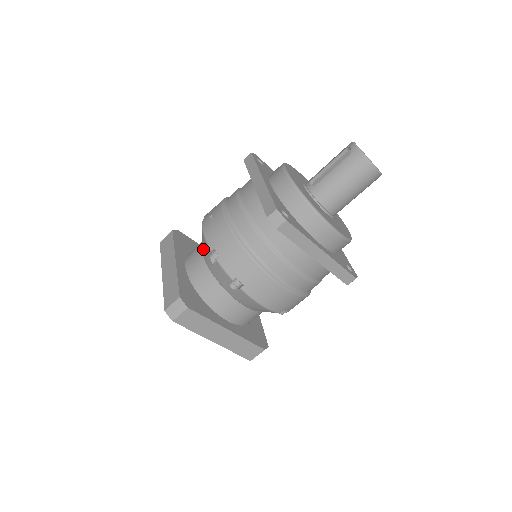
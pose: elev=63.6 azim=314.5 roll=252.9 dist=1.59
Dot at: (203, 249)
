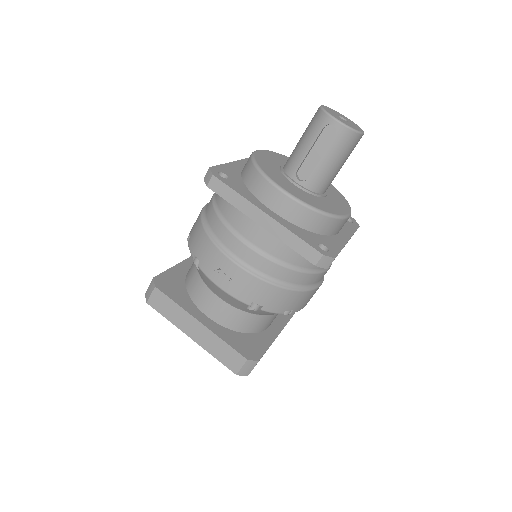
Dot at: (225, 299)
